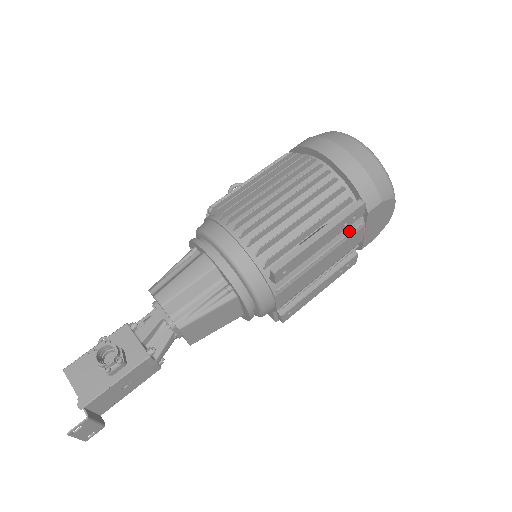
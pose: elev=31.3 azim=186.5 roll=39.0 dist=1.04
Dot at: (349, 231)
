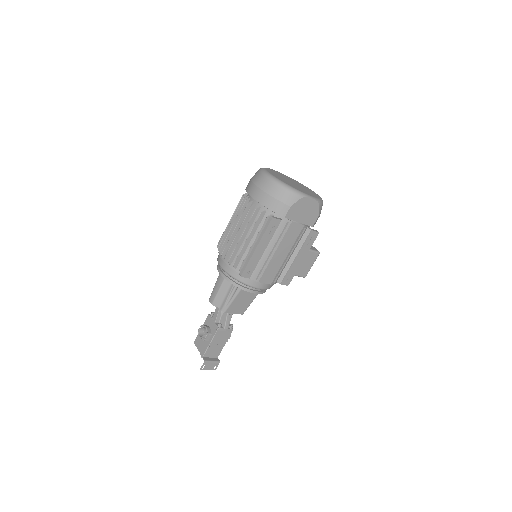
Dot at: (282, 230)
